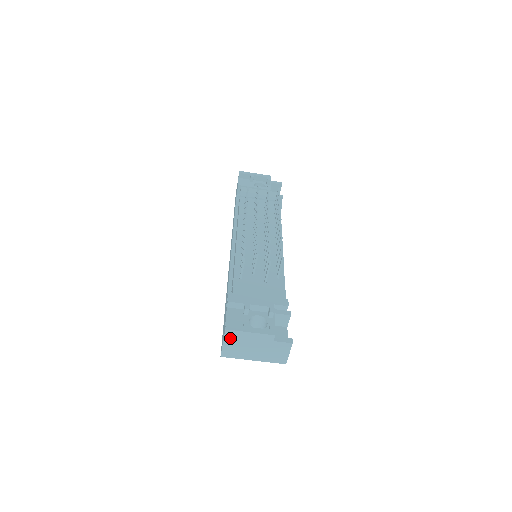
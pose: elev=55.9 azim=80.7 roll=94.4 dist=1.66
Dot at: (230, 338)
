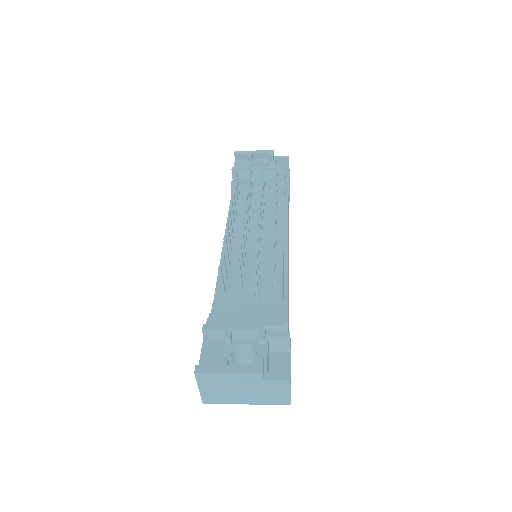
Dot at: (205, 382)
